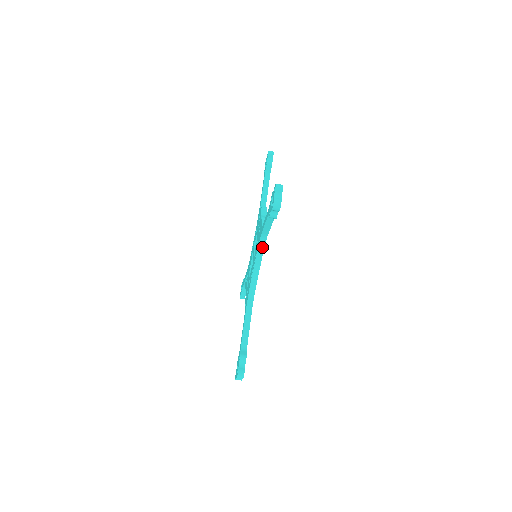
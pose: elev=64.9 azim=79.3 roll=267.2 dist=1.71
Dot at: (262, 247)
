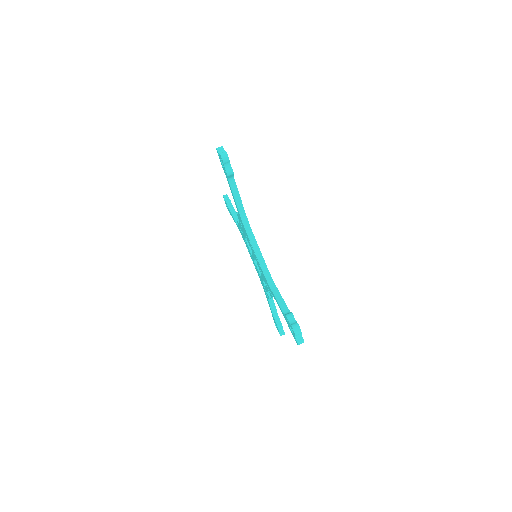
Dot at: (248, 228)
